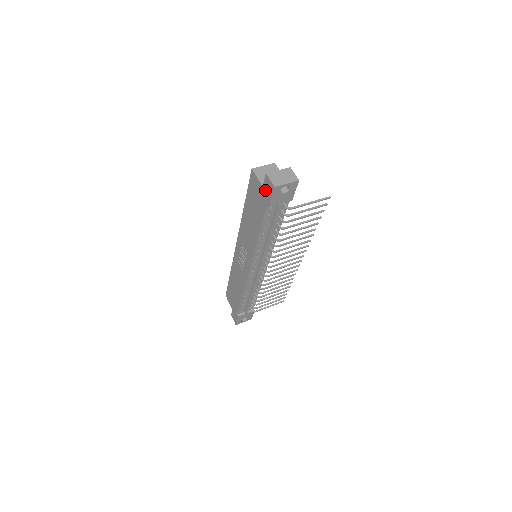
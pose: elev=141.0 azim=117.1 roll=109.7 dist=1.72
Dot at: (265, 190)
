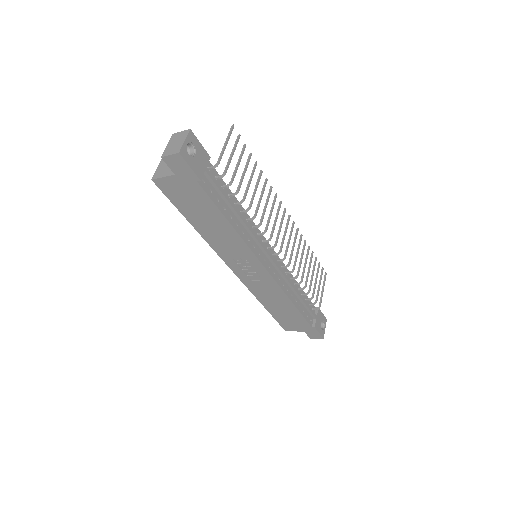
Dot at: (179, 173)
